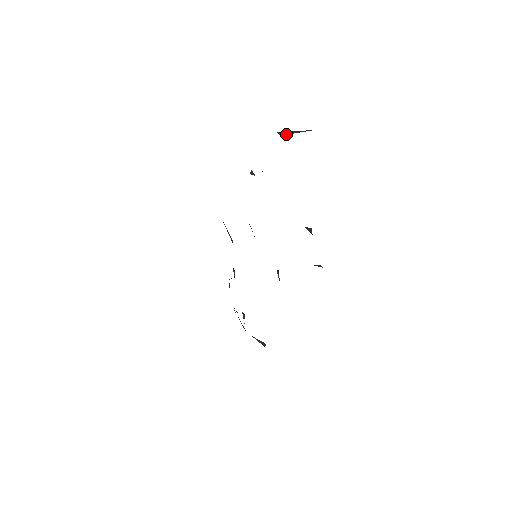
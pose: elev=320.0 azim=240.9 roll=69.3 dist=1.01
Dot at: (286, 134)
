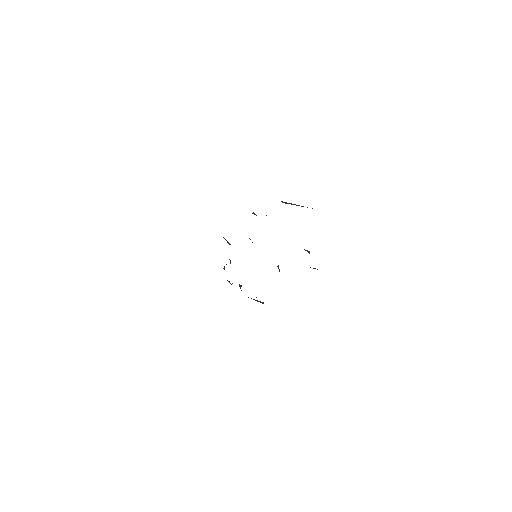
Dot at: occluded
